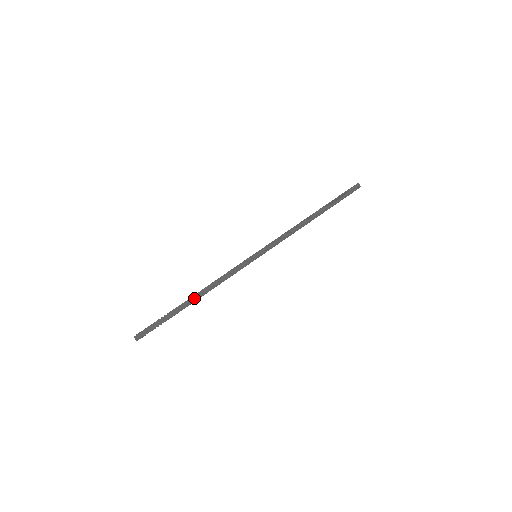
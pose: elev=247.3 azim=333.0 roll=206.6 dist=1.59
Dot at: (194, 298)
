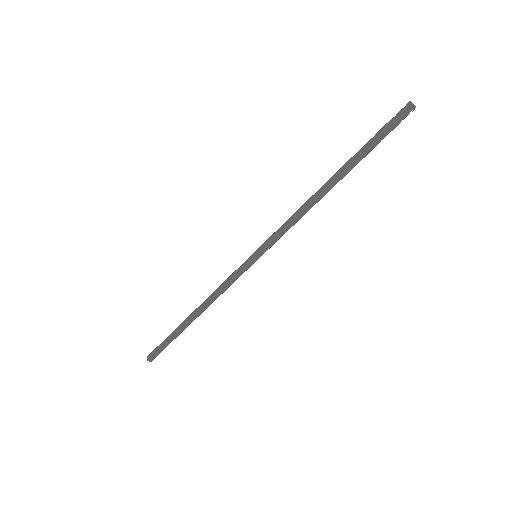
Dot at: (192, 316)
